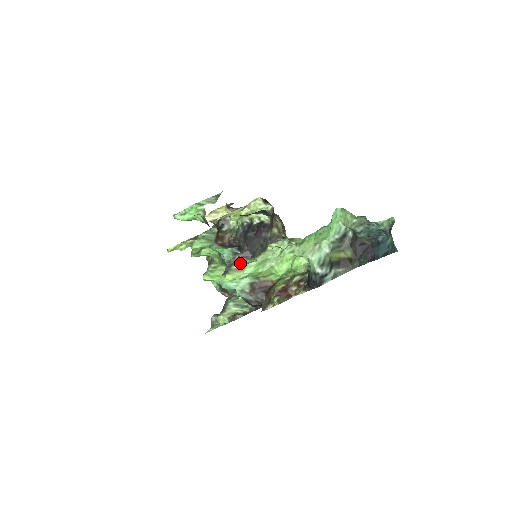
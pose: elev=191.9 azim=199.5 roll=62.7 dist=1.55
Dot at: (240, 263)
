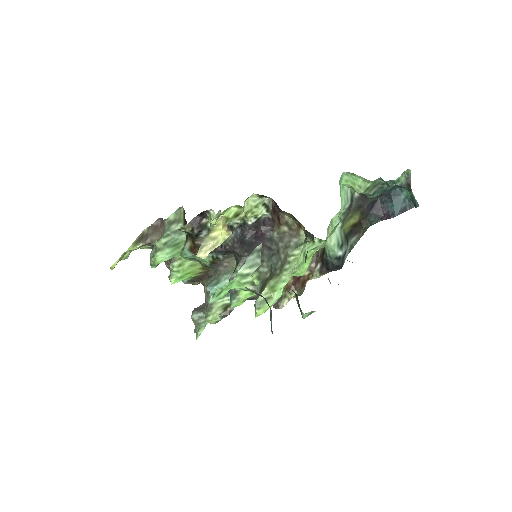
Dot at: (303, 317)
